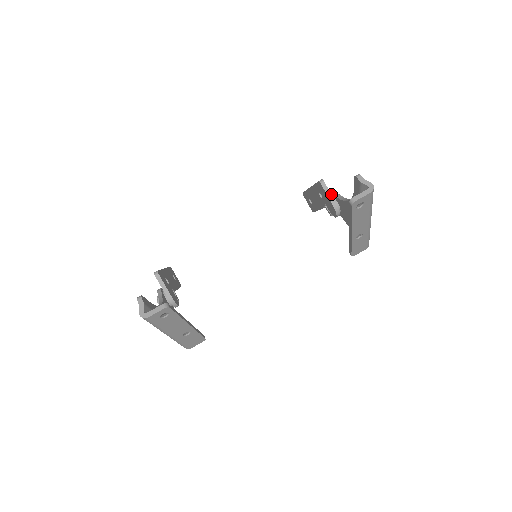
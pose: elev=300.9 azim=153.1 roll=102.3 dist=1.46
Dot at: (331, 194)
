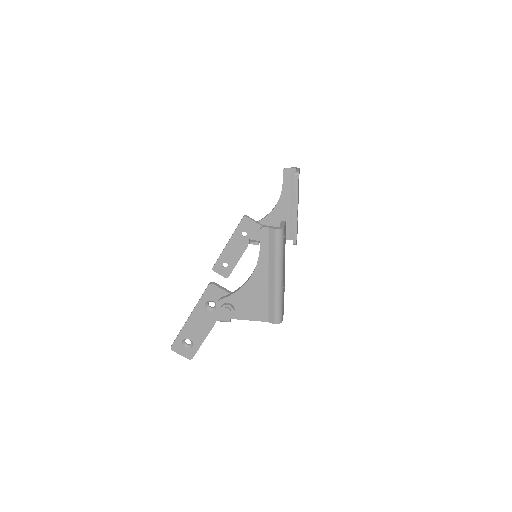
Dot at: occluded
